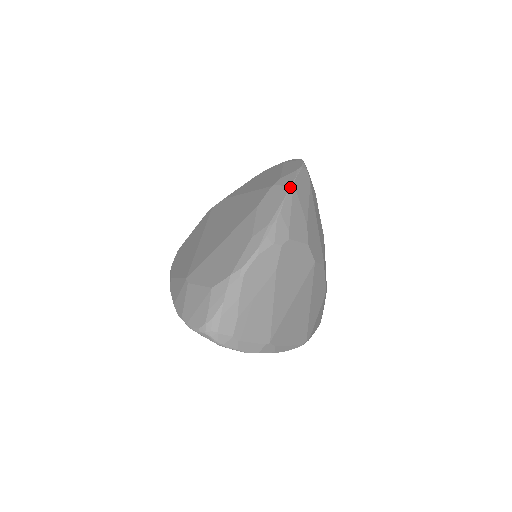
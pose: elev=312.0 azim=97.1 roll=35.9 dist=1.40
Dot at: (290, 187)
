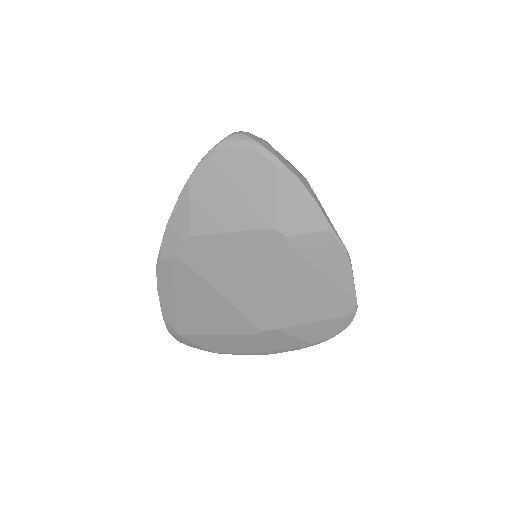
Dot at: occluded
